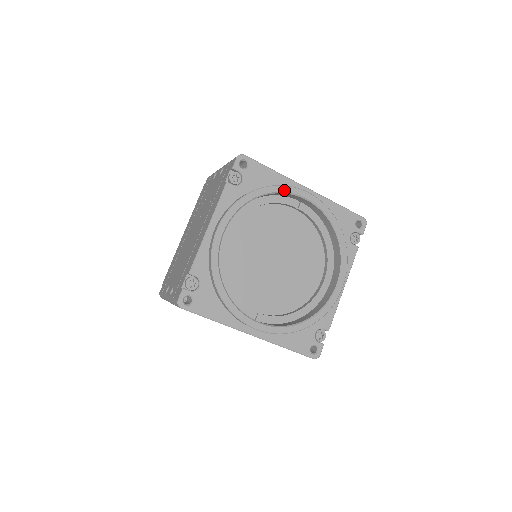
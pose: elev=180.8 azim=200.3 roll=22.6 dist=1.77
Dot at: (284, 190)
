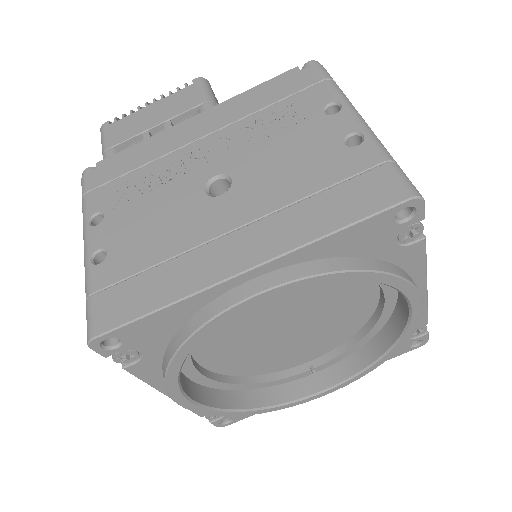
Dot at: (211, 327)
